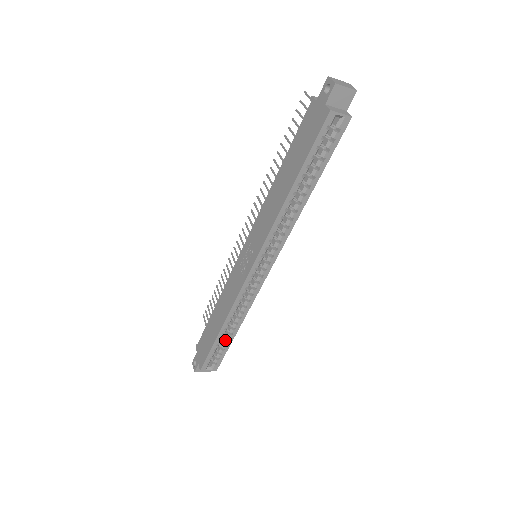
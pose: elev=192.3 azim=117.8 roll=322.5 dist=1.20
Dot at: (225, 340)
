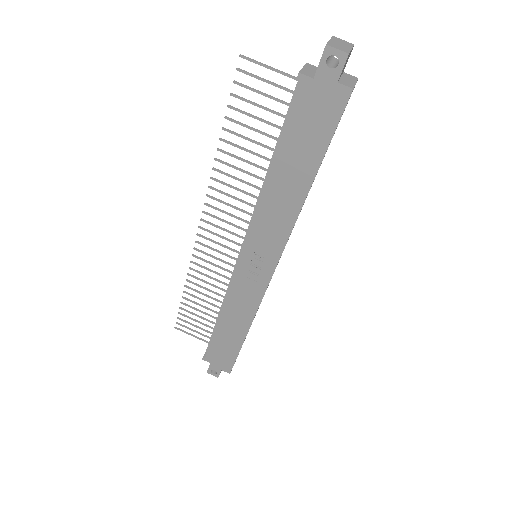
Dot at: occluded
